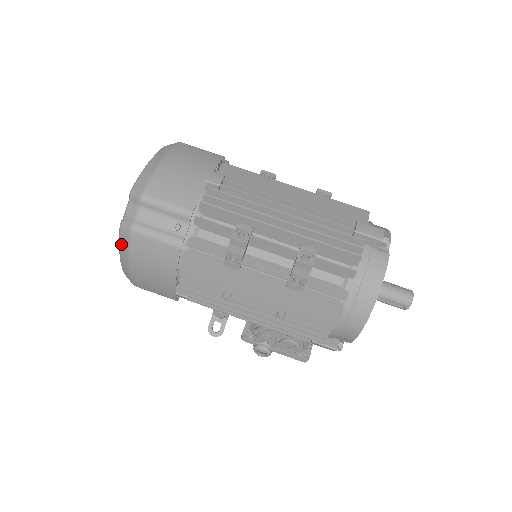
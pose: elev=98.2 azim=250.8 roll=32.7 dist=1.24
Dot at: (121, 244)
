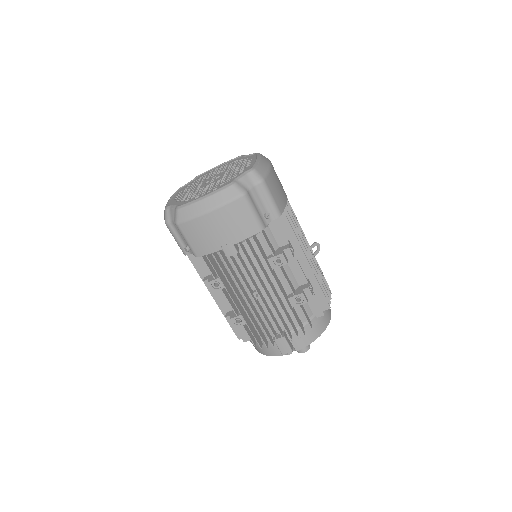
Dot at: occluded
